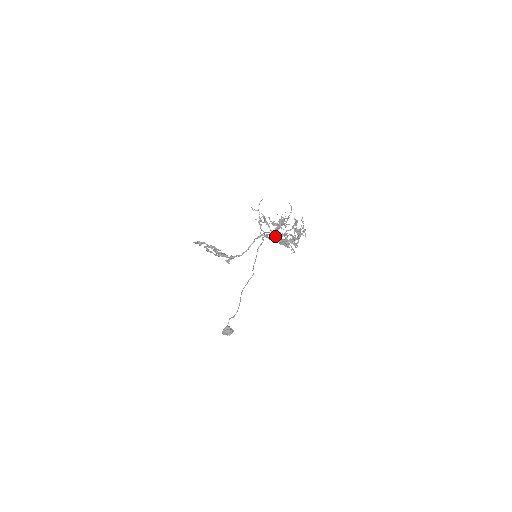
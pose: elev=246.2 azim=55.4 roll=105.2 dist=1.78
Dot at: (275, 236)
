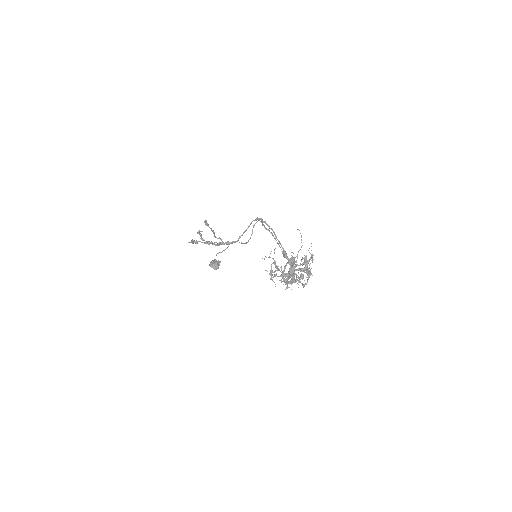
Dot at: (285, 282)
